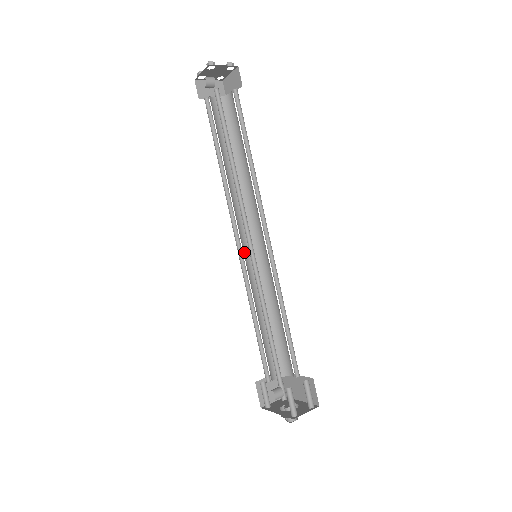
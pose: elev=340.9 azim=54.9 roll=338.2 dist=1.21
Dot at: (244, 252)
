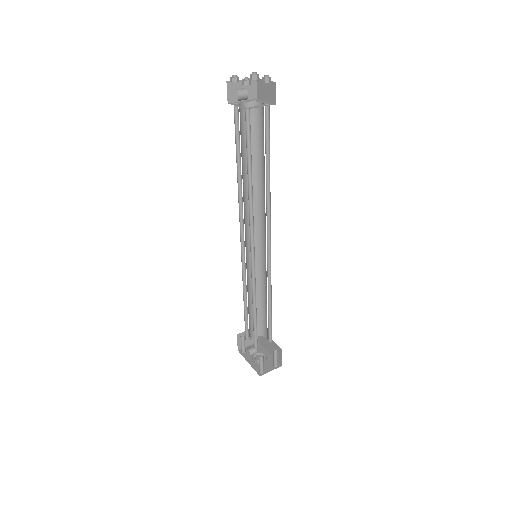
Dot at: (246, 249)
